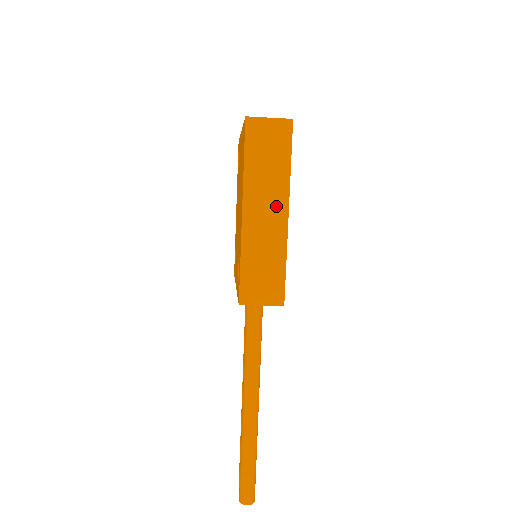
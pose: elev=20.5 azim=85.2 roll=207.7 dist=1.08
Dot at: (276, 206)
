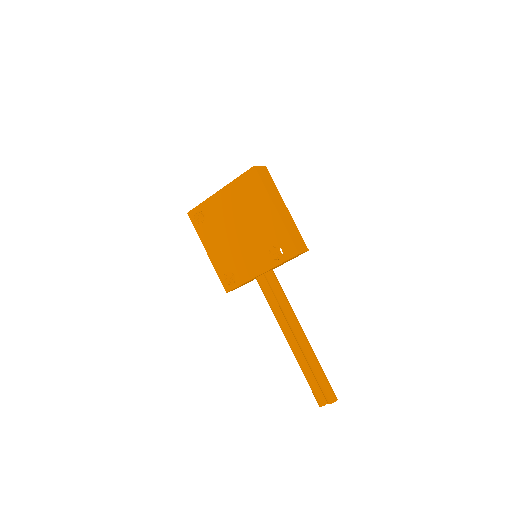
Dot at: (282, 204)
